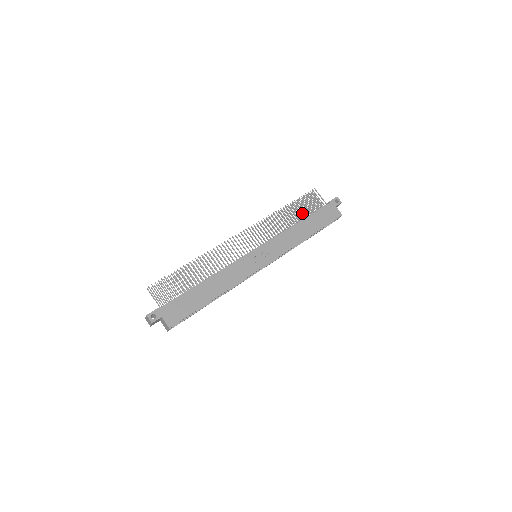
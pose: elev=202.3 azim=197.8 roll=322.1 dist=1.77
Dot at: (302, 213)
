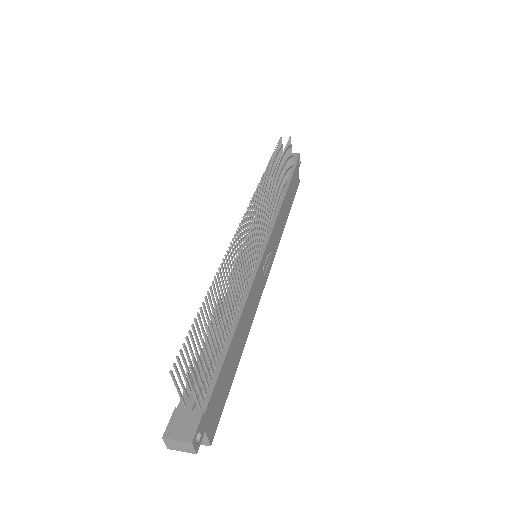
Dot at: occluded
